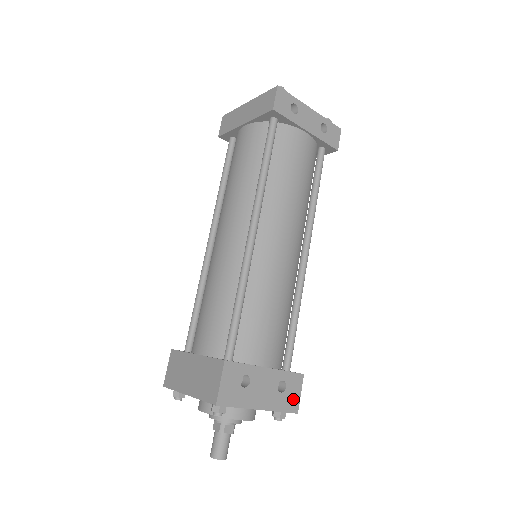
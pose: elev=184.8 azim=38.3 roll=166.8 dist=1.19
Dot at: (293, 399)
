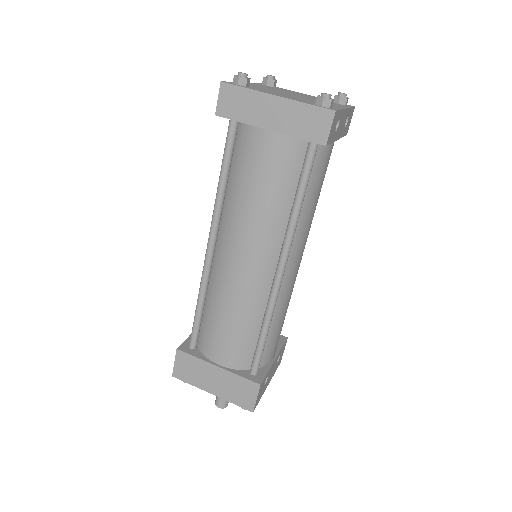
Dot at: (281, 358)
